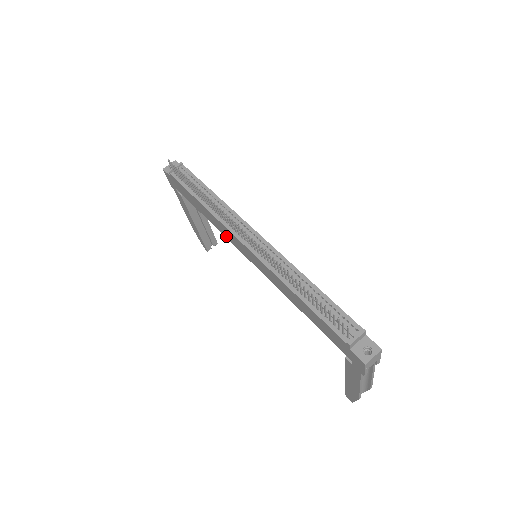
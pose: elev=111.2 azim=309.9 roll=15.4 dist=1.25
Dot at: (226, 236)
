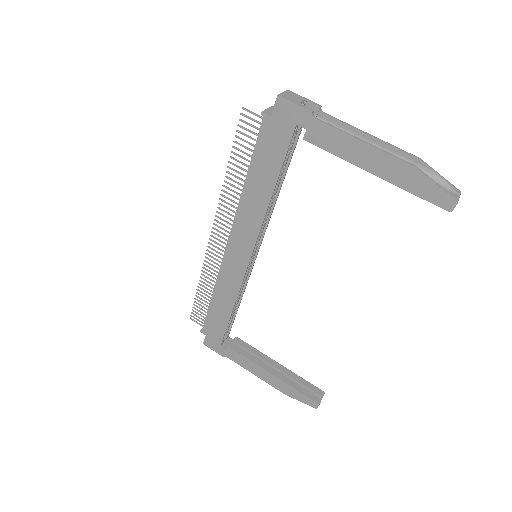
Dot at: (237, 284)
